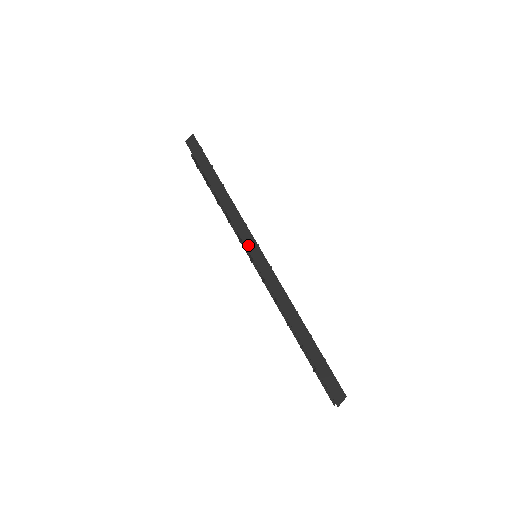
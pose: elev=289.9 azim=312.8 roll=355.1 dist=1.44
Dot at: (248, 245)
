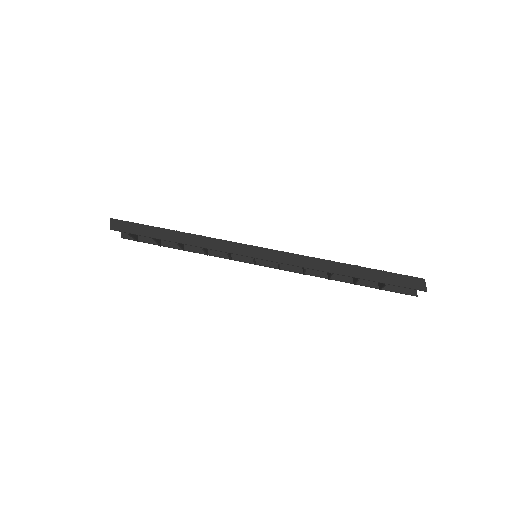
Dot at: (245, 253)
